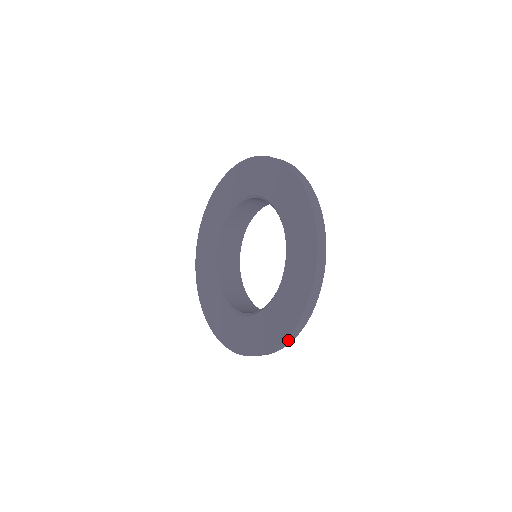
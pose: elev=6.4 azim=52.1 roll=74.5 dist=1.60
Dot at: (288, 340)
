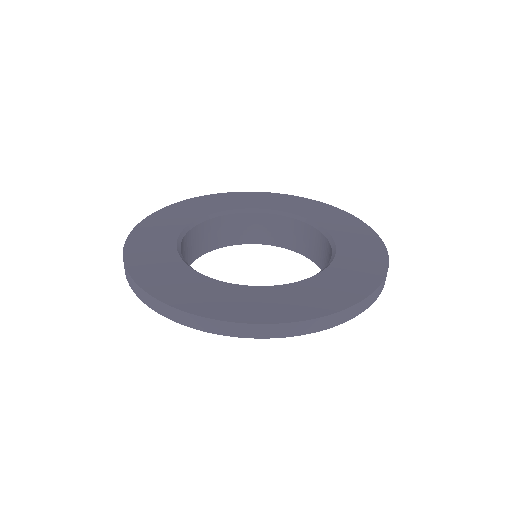
Dot at: occluded
